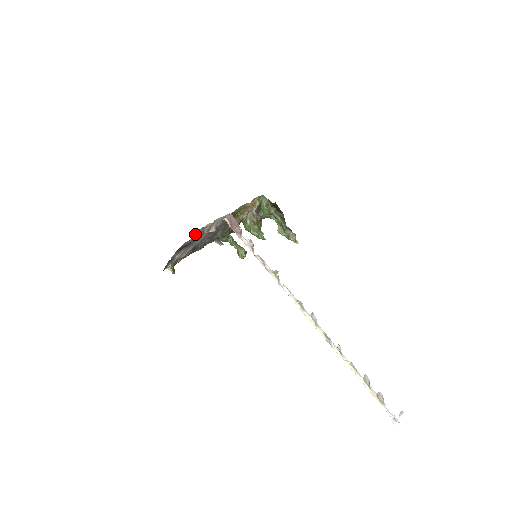
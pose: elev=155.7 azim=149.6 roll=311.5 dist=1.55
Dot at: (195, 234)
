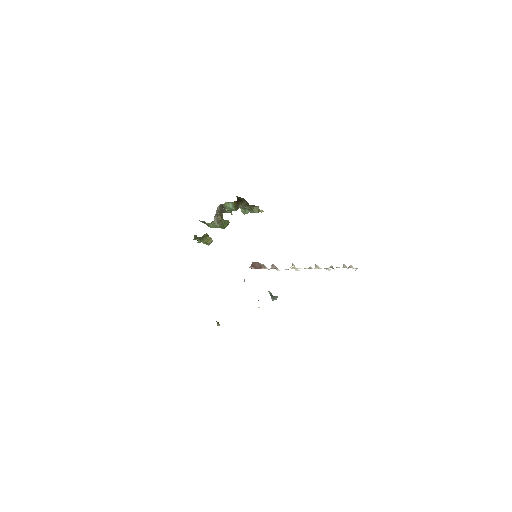
Dot at: occluded
